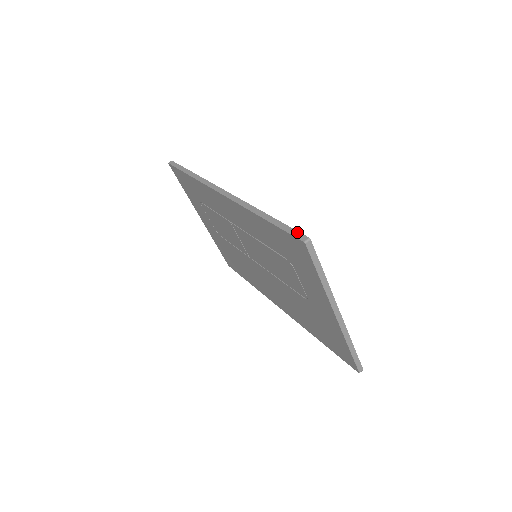
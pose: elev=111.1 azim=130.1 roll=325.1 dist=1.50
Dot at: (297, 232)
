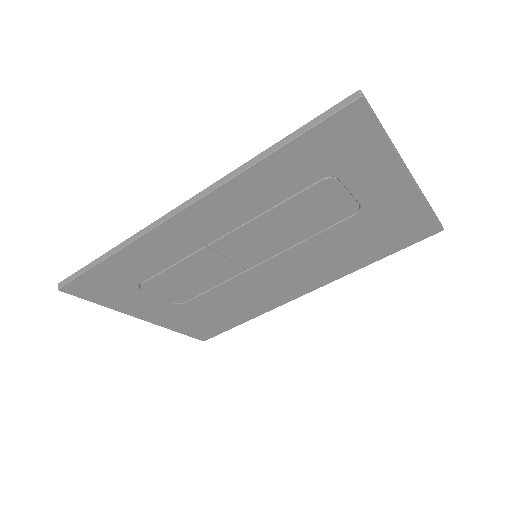
Dot at: (337, 105)
